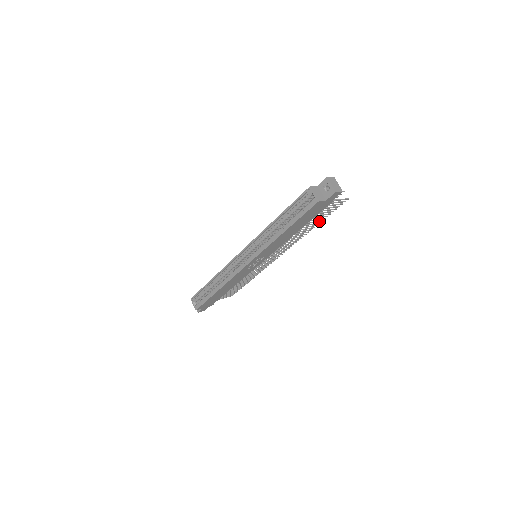
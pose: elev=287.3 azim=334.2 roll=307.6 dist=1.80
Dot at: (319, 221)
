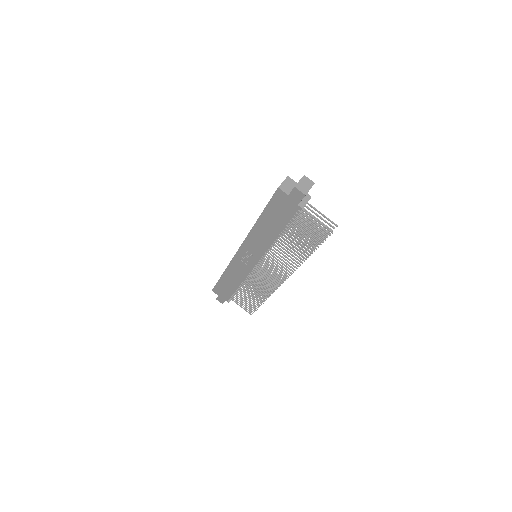
Dot at: (308, 249)
